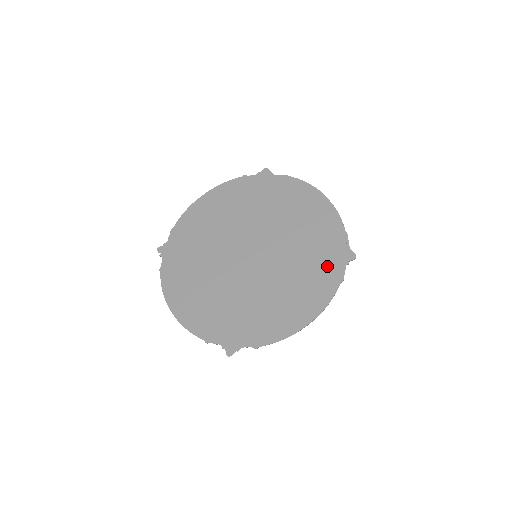
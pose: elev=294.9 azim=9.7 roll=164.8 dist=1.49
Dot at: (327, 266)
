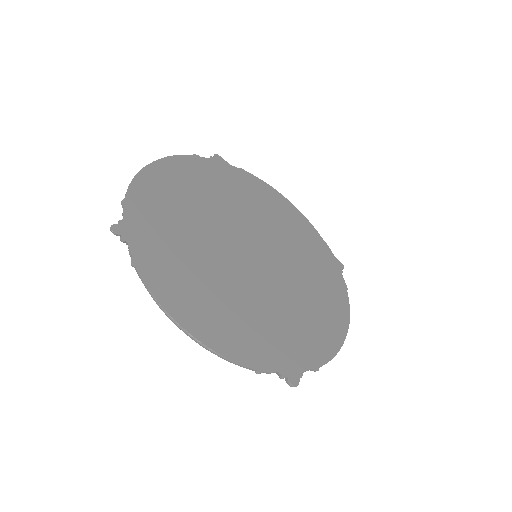
Dot at: (329, 273)
